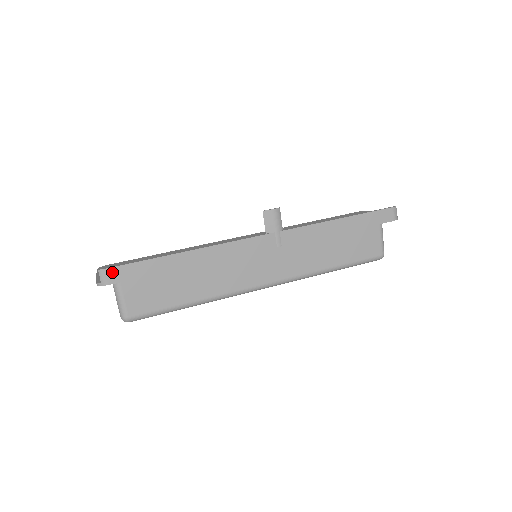
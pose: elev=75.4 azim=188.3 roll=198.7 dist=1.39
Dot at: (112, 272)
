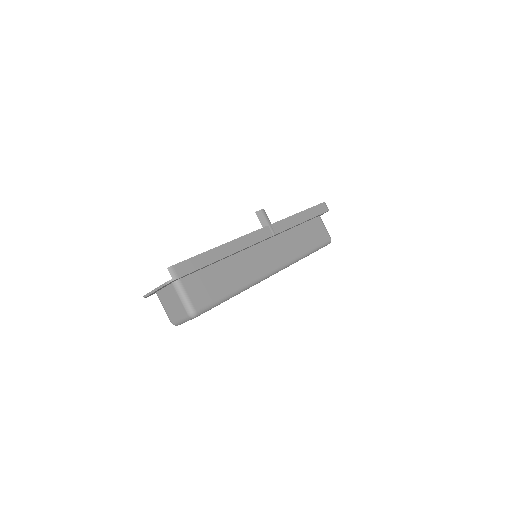
Dot at: (178, 267)
